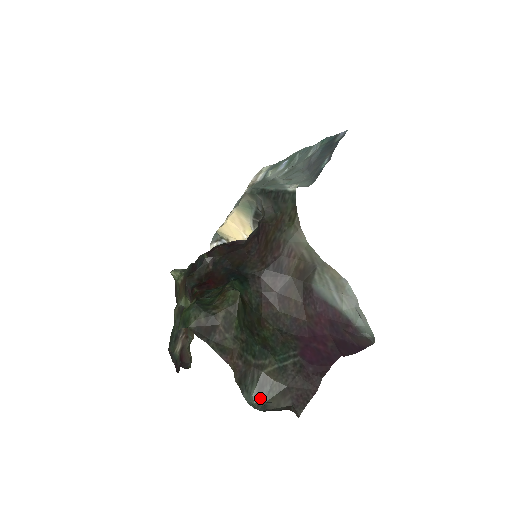
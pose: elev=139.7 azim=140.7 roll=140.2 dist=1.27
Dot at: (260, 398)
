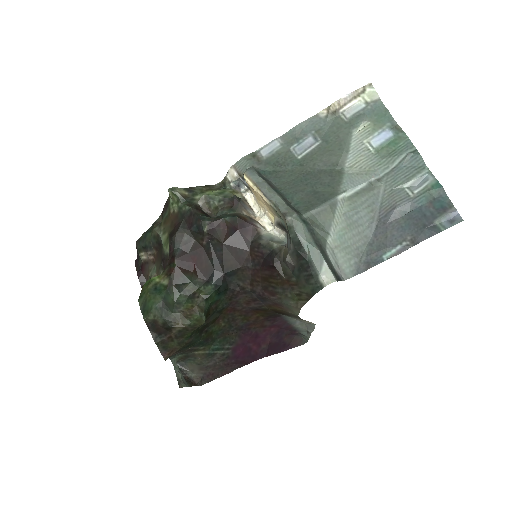
Dot at: (182, 359)
